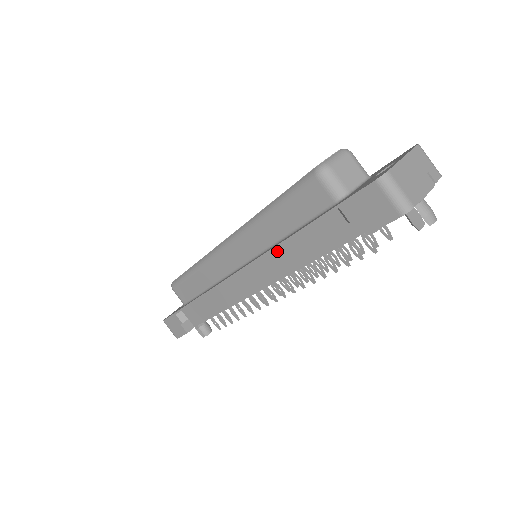
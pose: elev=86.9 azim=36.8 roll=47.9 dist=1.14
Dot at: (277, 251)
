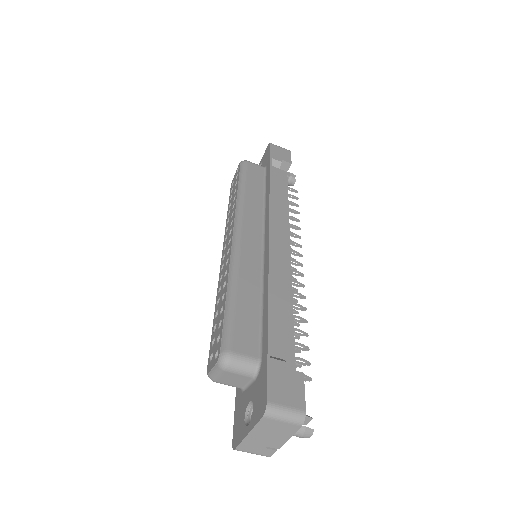
Dot at: occluded
